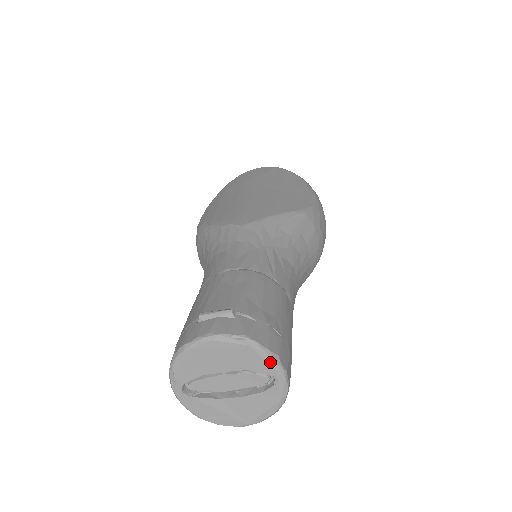
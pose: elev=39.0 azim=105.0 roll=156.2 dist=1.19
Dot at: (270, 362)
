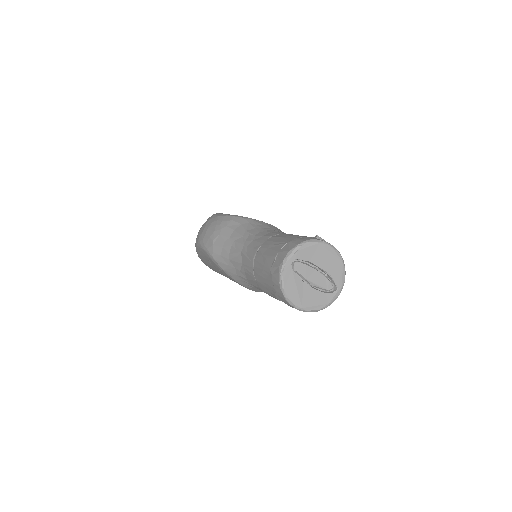
Dot at: (343, 279)
